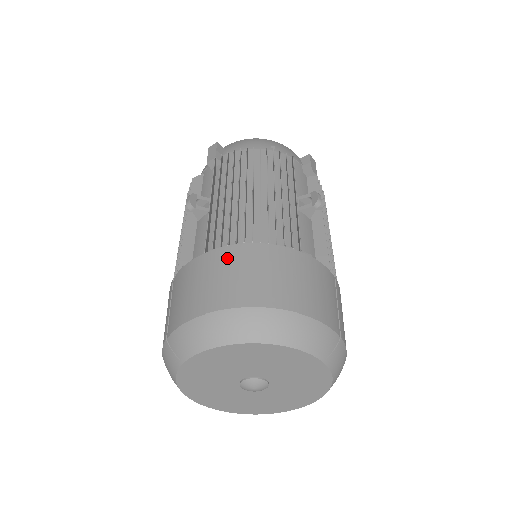
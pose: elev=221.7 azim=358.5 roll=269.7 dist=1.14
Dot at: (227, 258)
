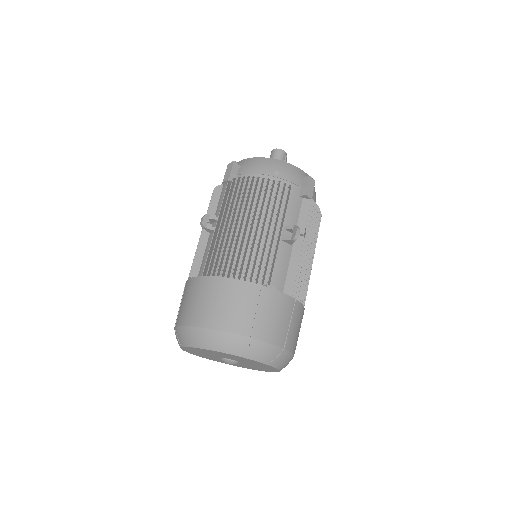
Dot at: (213, 287)
